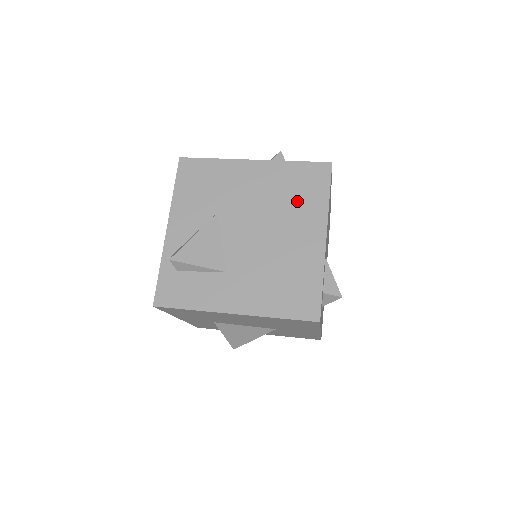
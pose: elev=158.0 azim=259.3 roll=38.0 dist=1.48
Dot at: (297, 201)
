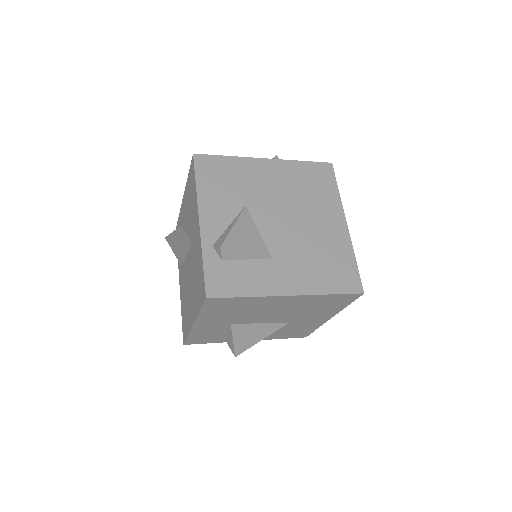
Dot at: (314, 194)
